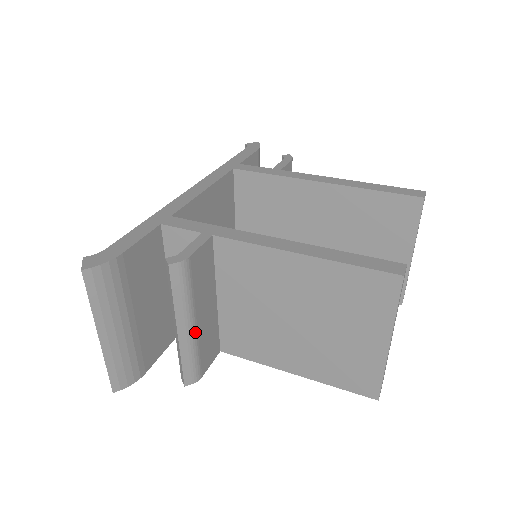
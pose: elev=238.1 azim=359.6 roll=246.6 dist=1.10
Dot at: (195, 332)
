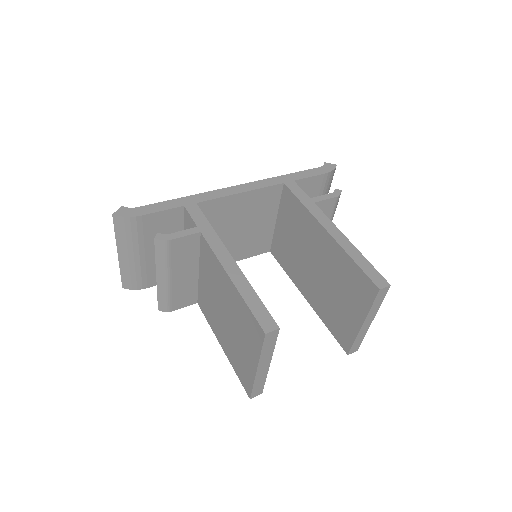
Dot at: (169, 284)
